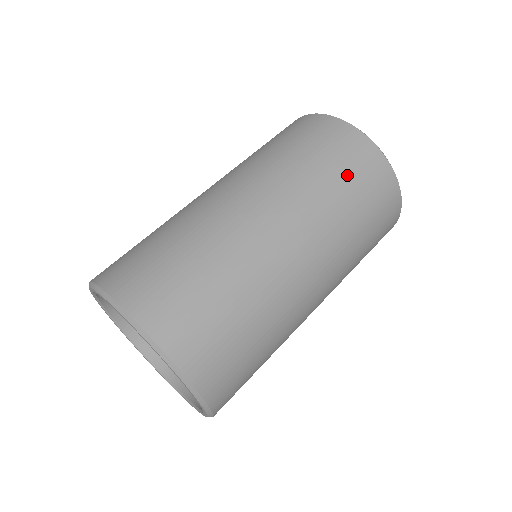
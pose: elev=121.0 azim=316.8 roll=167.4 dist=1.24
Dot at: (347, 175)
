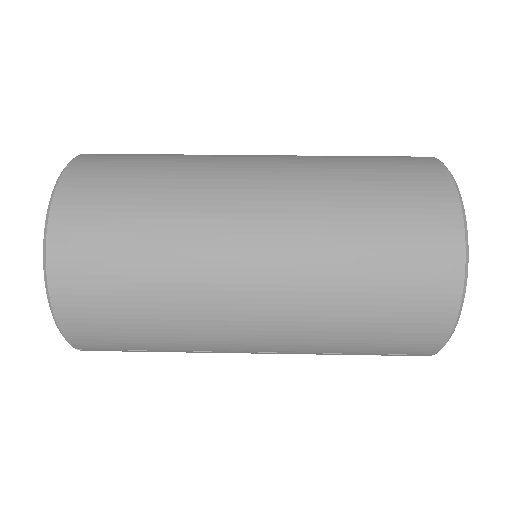
Dot at: (390, 236)
